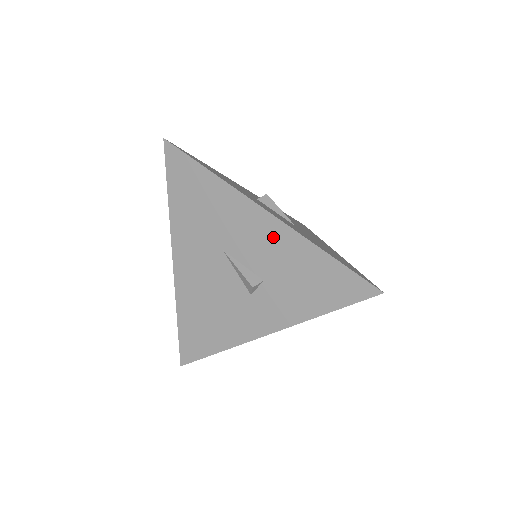
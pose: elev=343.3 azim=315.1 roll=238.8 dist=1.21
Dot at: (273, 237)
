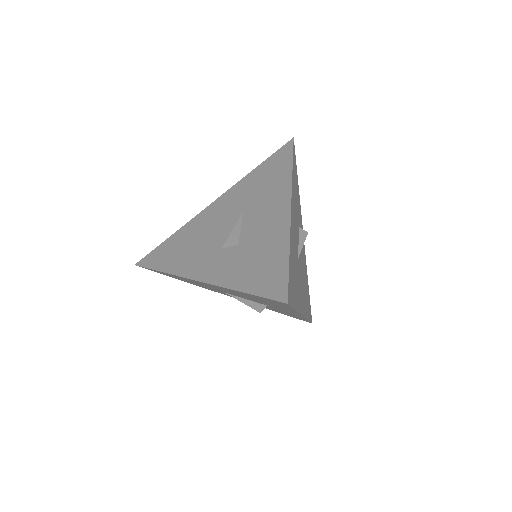
Dot at: (275, 222)
